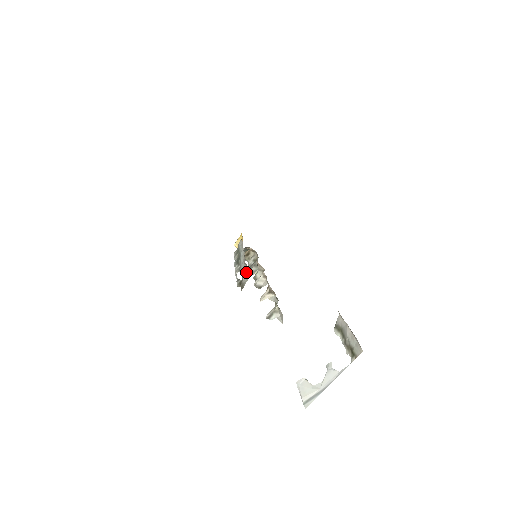
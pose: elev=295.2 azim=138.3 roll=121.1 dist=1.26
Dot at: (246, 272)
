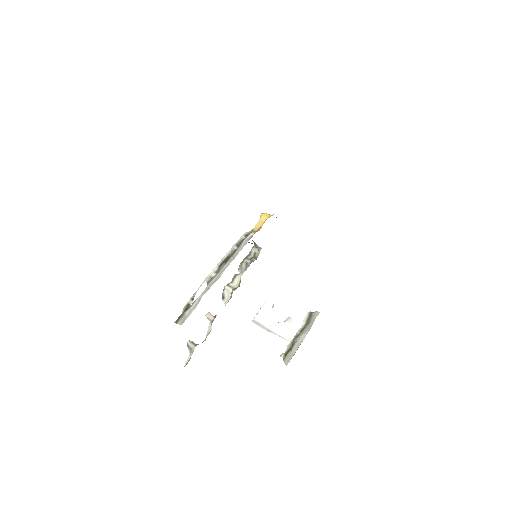
Dot at: (190, 312)
